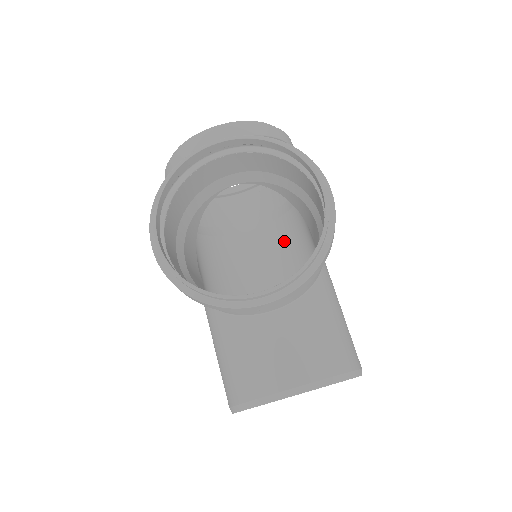
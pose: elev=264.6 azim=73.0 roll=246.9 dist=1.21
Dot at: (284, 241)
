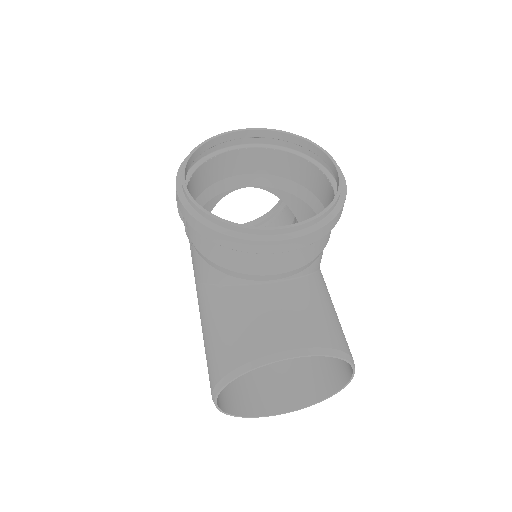
Dot at: occluded
